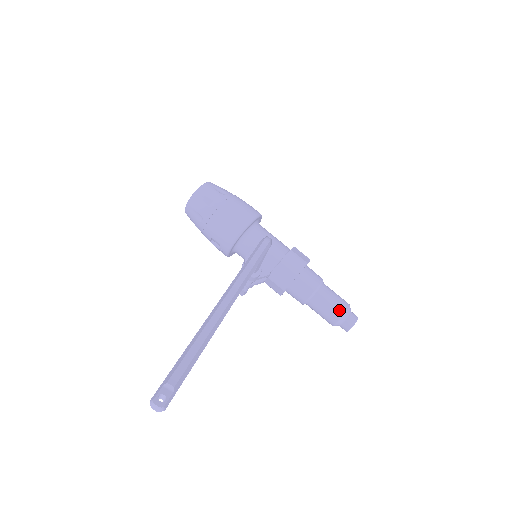
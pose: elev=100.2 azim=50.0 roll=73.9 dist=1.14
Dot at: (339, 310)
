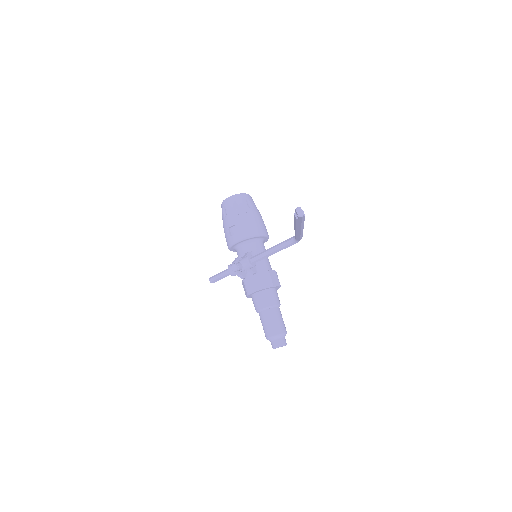
Dot at: (282, 328)
